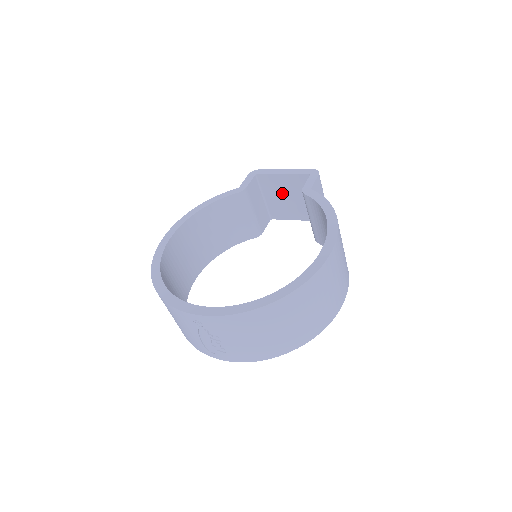
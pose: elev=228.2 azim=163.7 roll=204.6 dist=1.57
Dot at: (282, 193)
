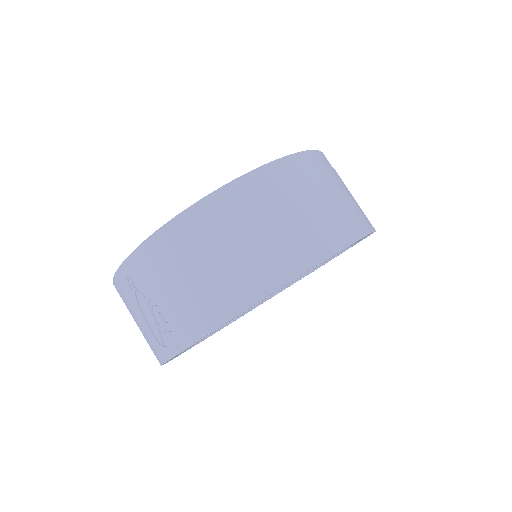
Dot at: occluded
